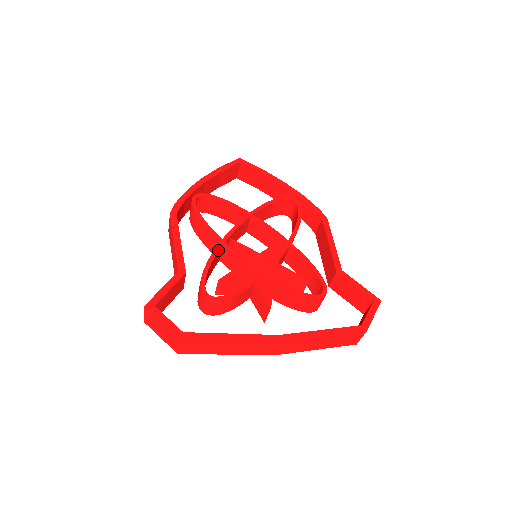
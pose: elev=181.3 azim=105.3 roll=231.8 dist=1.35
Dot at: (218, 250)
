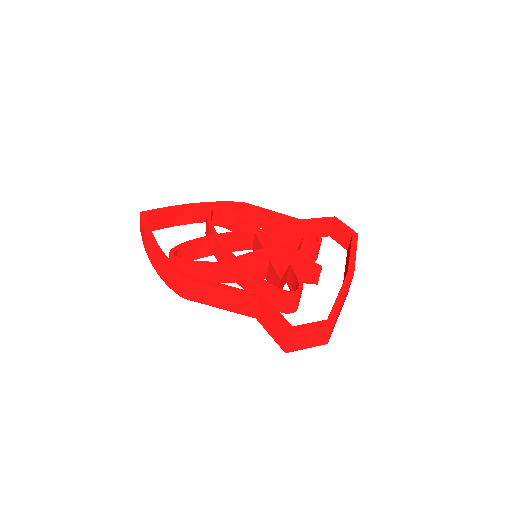
Dot at: (248, 268)
